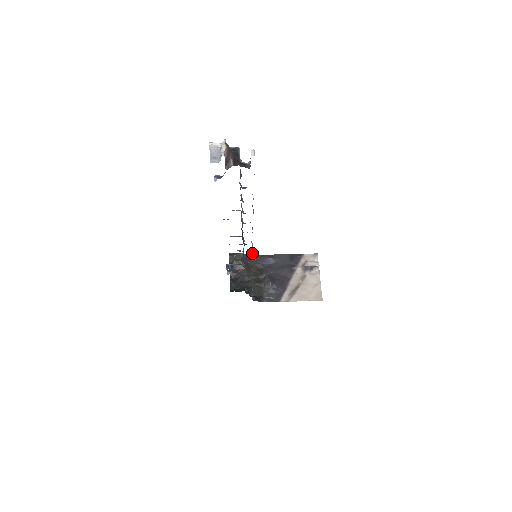
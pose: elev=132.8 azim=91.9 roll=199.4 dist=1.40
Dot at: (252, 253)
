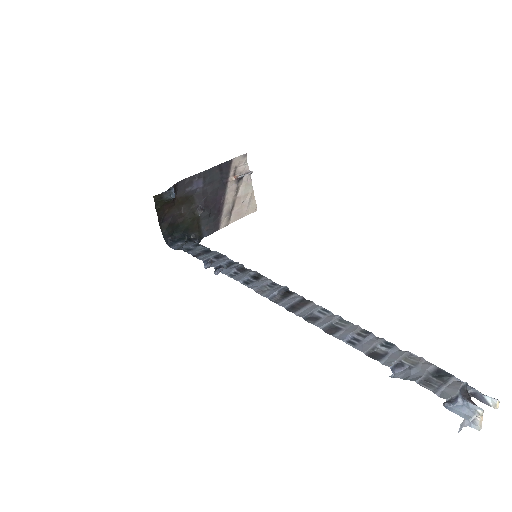
Dot at: occluded
